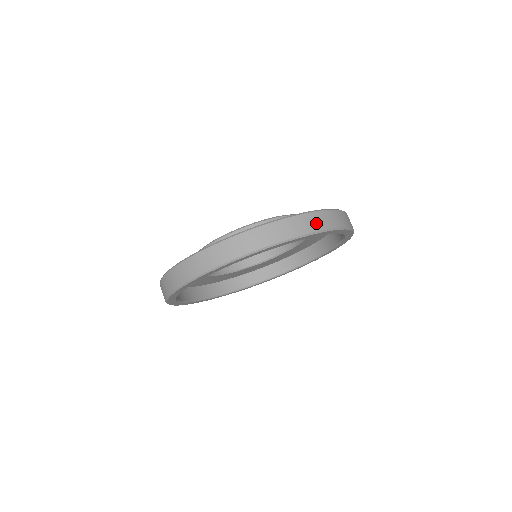
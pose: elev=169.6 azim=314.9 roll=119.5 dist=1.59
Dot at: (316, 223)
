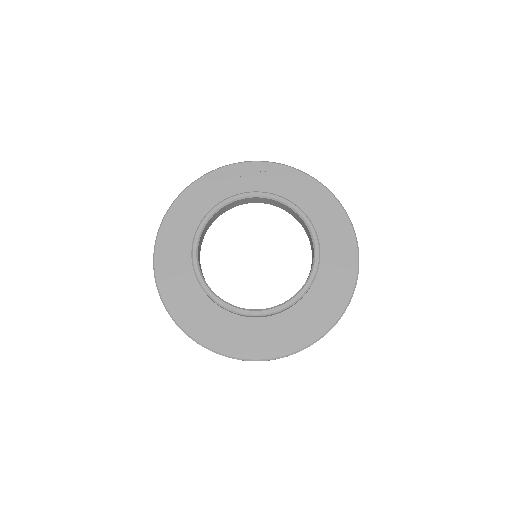
Dot at: occluded
